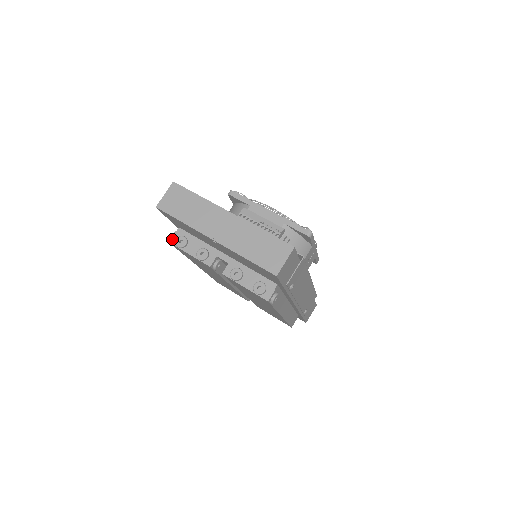
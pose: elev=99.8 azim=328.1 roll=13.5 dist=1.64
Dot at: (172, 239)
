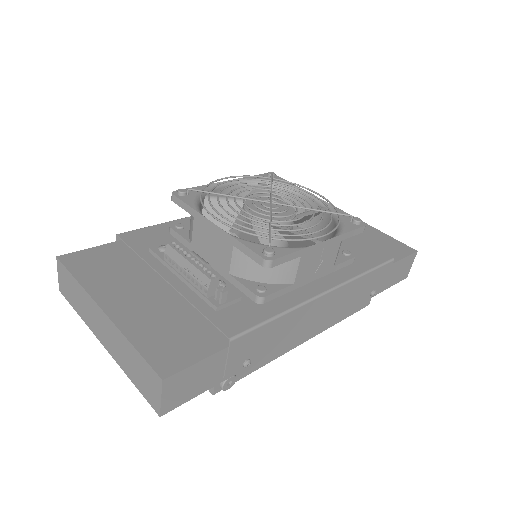
Dot at: occluded
